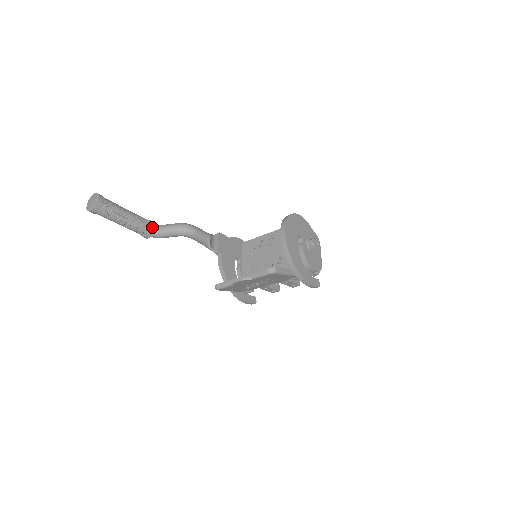
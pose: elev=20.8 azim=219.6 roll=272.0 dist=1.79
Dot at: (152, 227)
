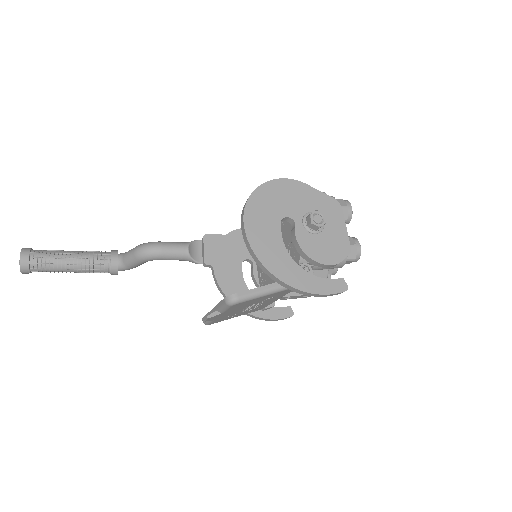
Dot at: (112, 261)
